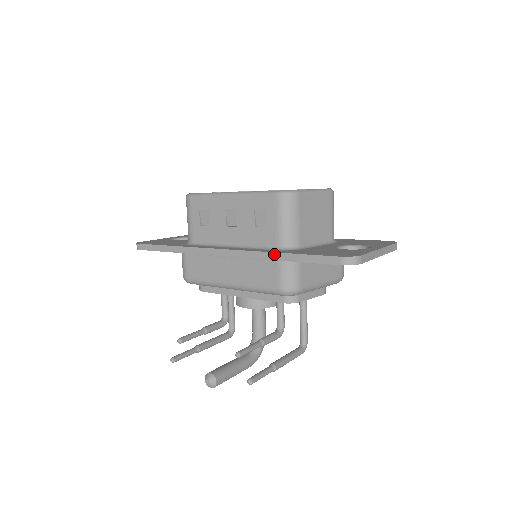
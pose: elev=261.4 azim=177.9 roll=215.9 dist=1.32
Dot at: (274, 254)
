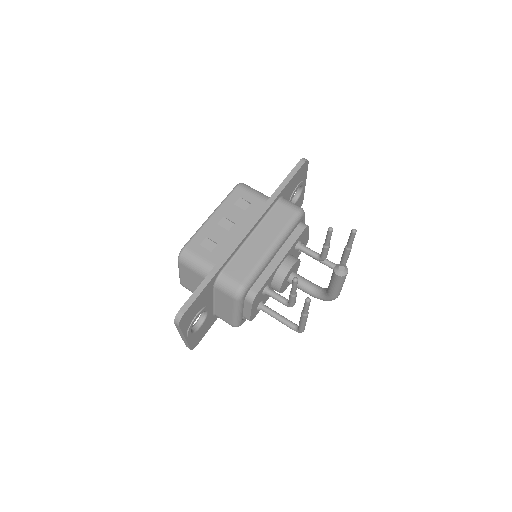
Dot at: (274, 194)
